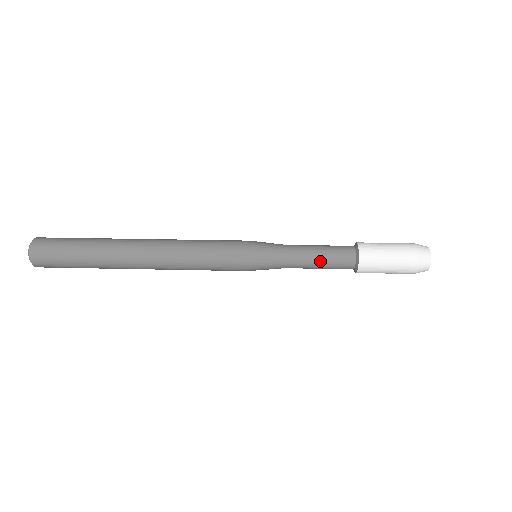
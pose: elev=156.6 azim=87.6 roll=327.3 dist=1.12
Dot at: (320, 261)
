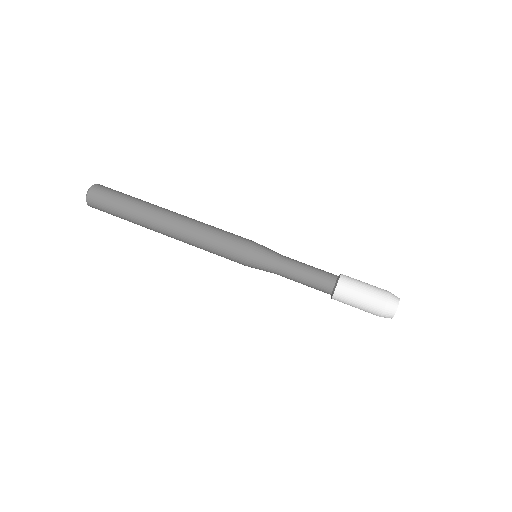
Dot at: (304, 278)
